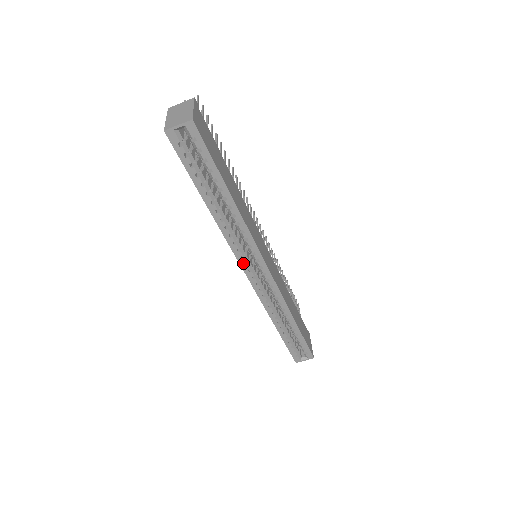
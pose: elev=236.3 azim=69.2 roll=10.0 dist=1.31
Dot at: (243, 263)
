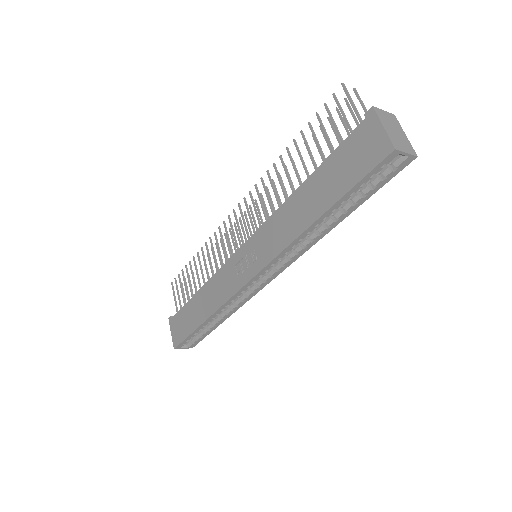
Dot at: (266, 269)
